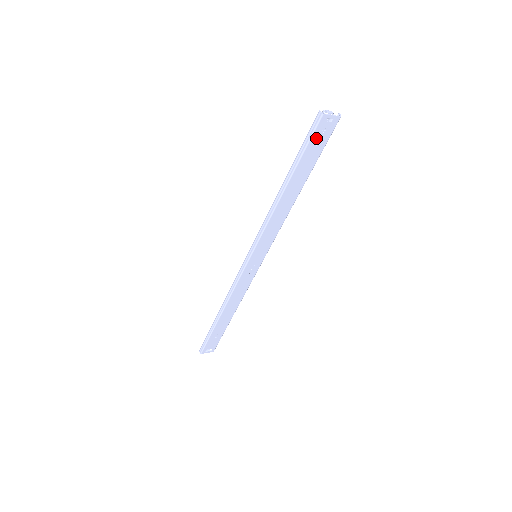
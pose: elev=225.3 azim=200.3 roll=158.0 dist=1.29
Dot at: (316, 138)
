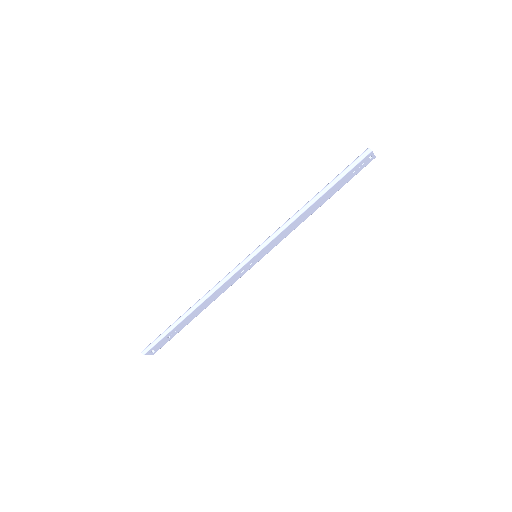
Dot at: (357, 167)
